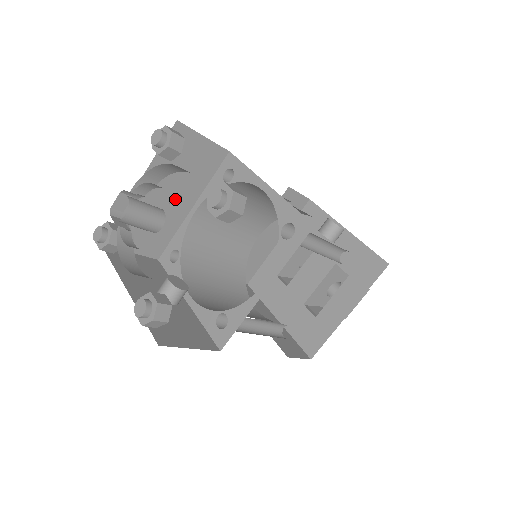
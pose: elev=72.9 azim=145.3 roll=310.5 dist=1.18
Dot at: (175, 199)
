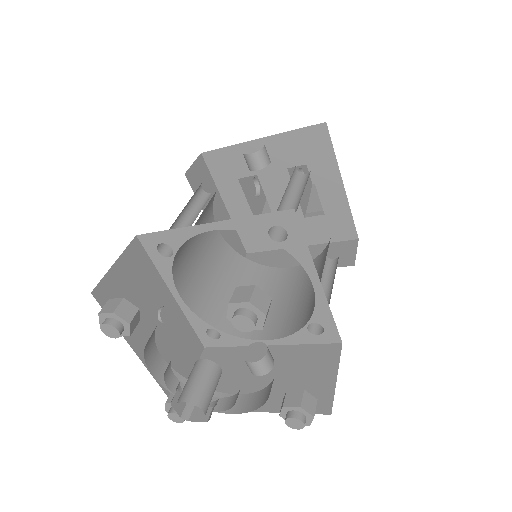
Dot at: (162, 316)
